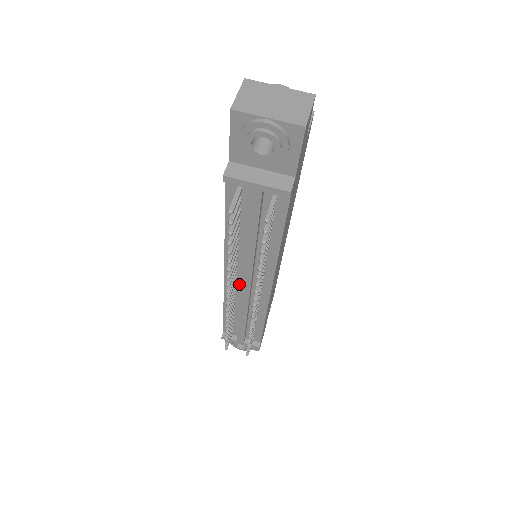
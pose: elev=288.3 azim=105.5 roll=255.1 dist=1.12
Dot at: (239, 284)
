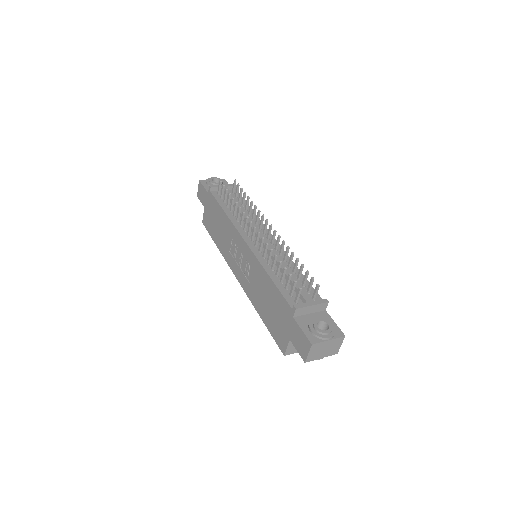
Dot at: (258, 244)
